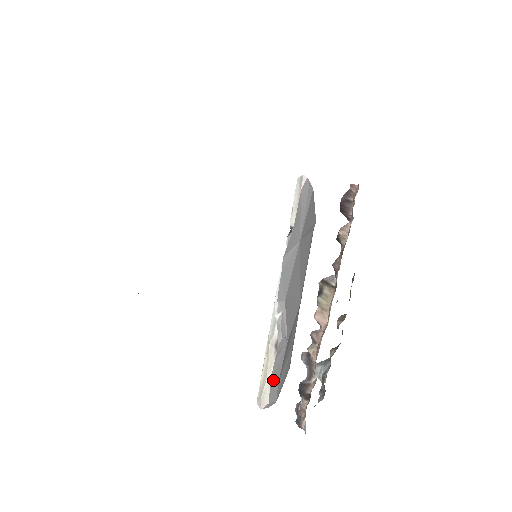
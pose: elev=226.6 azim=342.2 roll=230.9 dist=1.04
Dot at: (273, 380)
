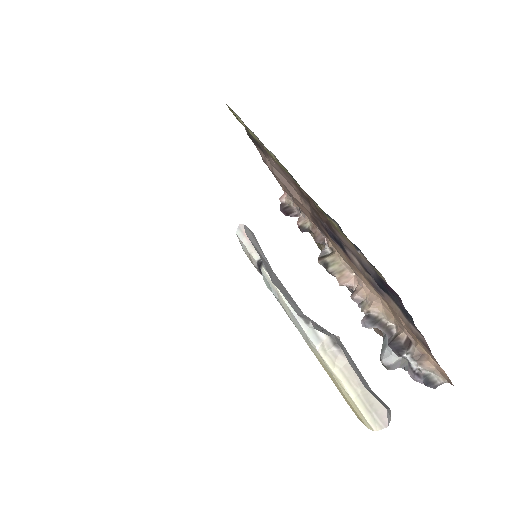
Dot at: (365, 386)
